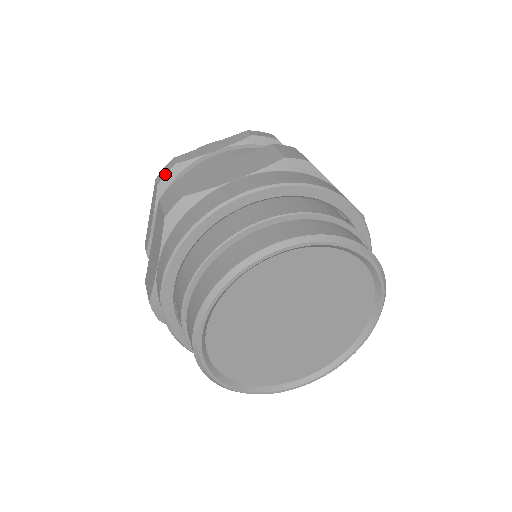
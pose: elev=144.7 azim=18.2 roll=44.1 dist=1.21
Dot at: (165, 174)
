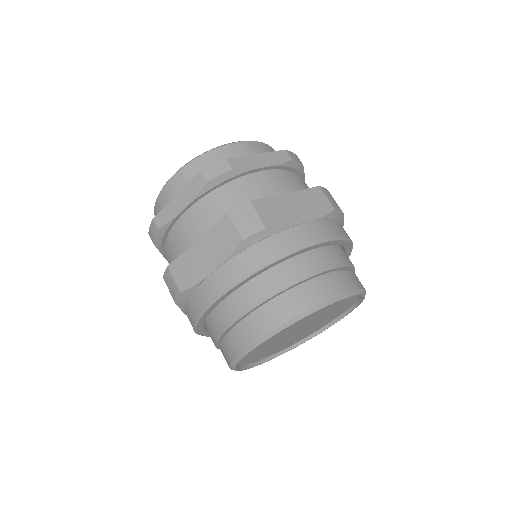
Dot at: (154, 237)
